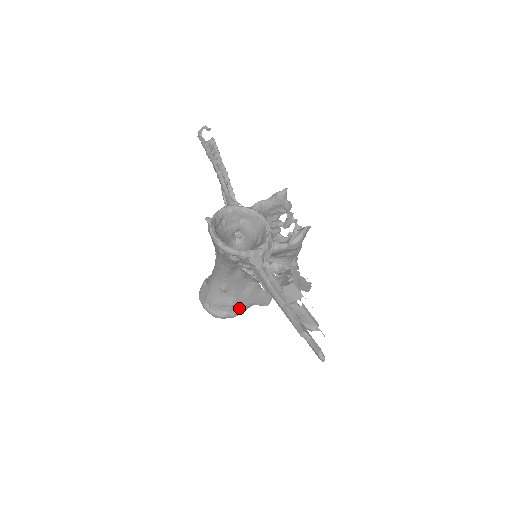
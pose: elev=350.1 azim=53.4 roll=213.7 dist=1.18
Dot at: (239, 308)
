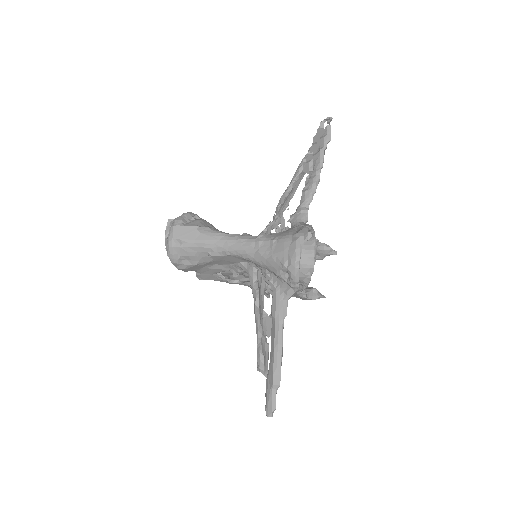
Dot at: (191, 268)
